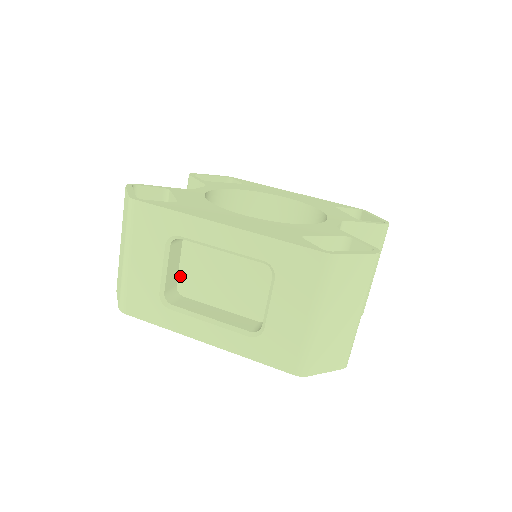
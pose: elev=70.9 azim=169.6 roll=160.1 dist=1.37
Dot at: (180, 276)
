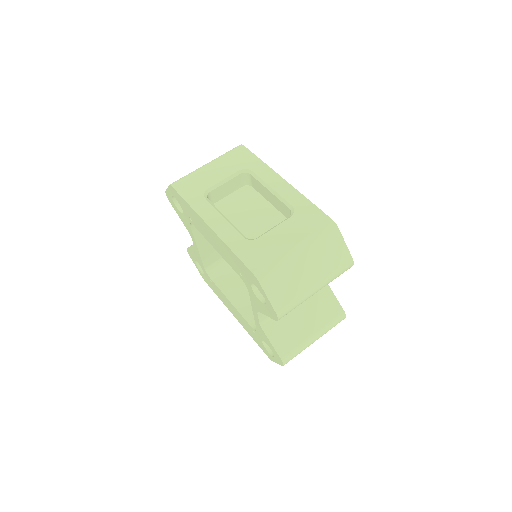
Dot at: (221, 201)
